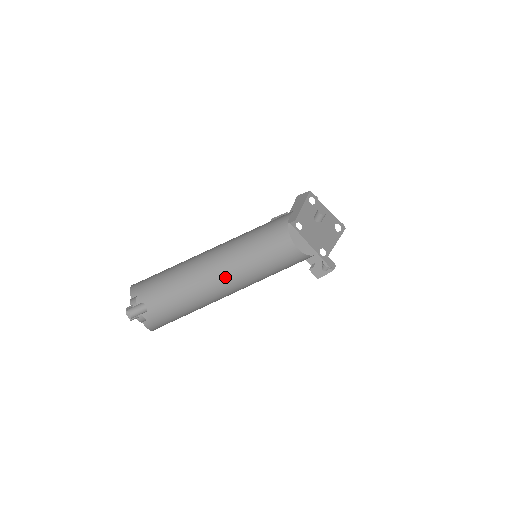
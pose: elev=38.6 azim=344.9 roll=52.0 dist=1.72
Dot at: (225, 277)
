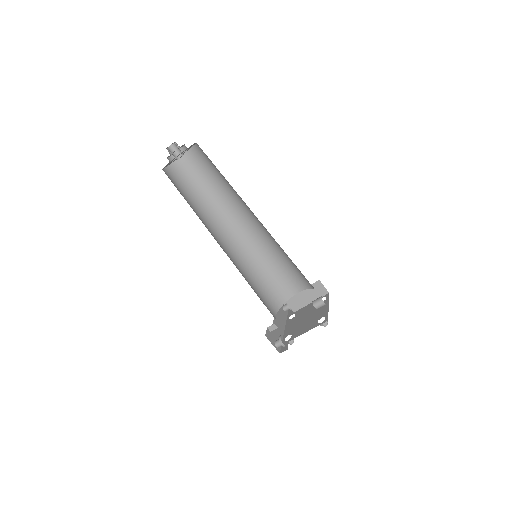
Dot at: (223, 243)
